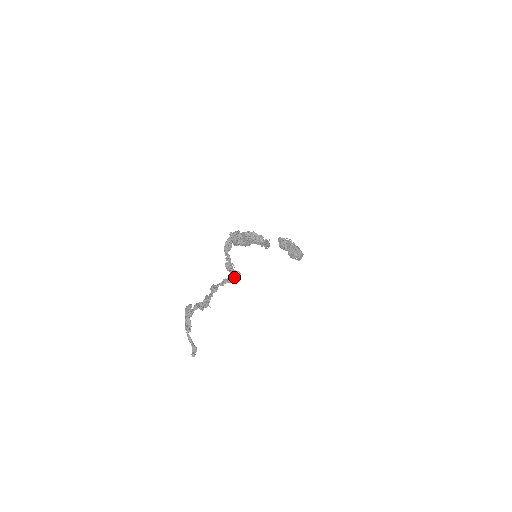
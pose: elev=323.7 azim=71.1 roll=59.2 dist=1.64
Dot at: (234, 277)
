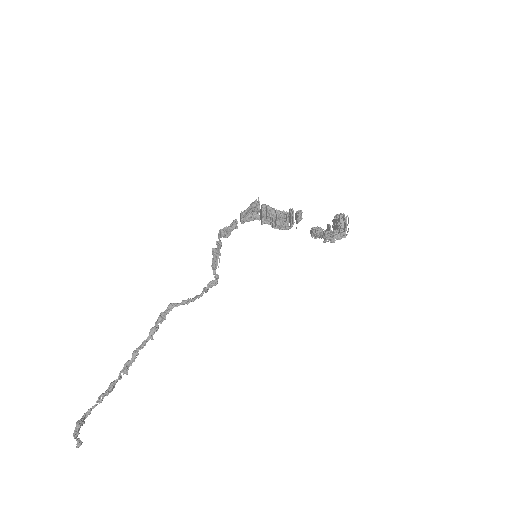
Dot at: (201, 295)
